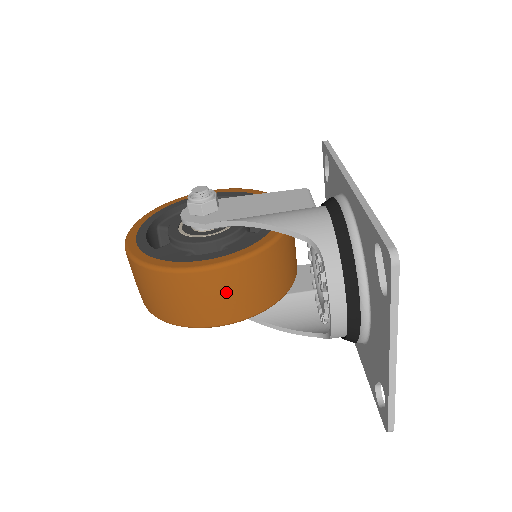
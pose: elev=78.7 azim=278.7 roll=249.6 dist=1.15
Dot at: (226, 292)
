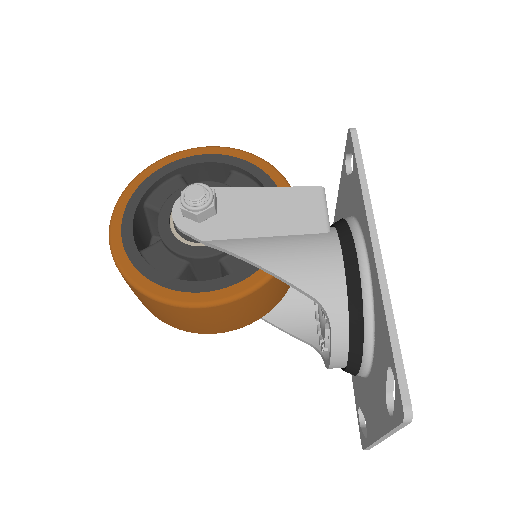
Dot at: (223, 318)
